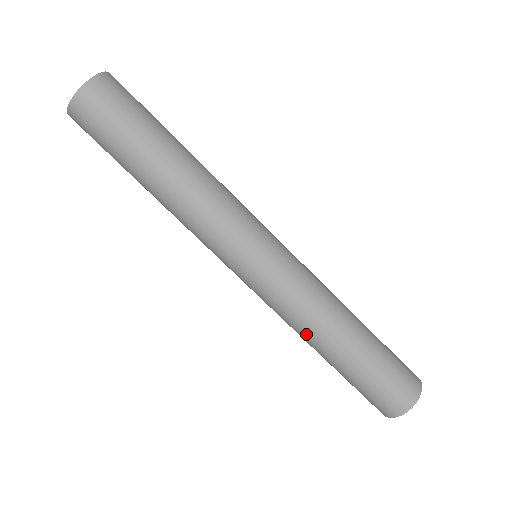
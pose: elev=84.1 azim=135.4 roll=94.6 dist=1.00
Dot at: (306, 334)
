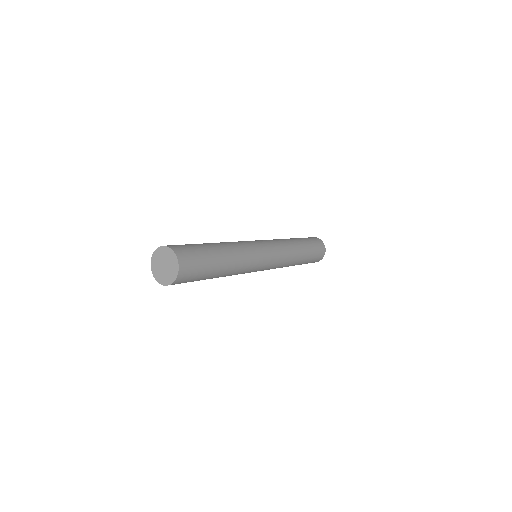
Dot at: occluded
